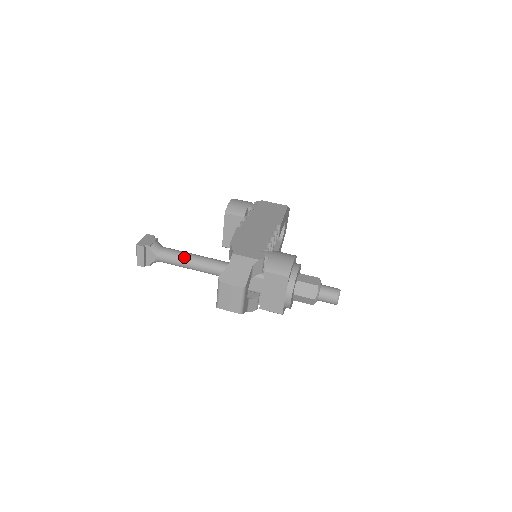
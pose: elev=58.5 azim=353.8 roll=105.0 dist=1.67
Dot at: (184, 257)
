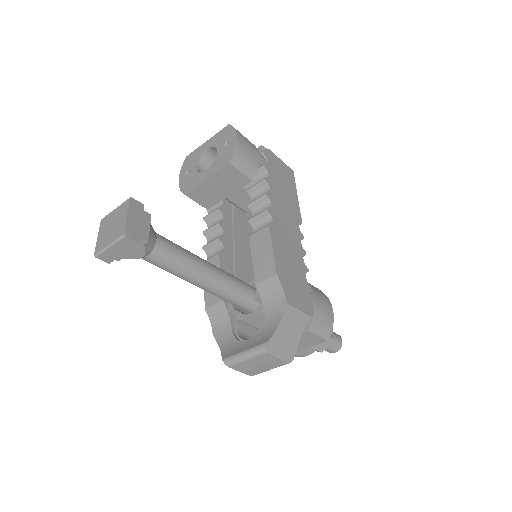
Dot at: (193, 268)
